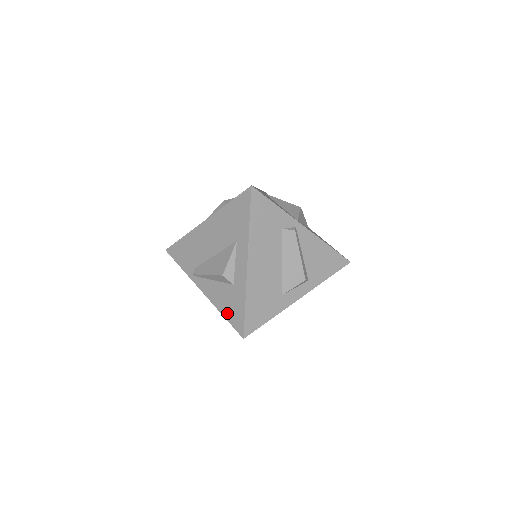
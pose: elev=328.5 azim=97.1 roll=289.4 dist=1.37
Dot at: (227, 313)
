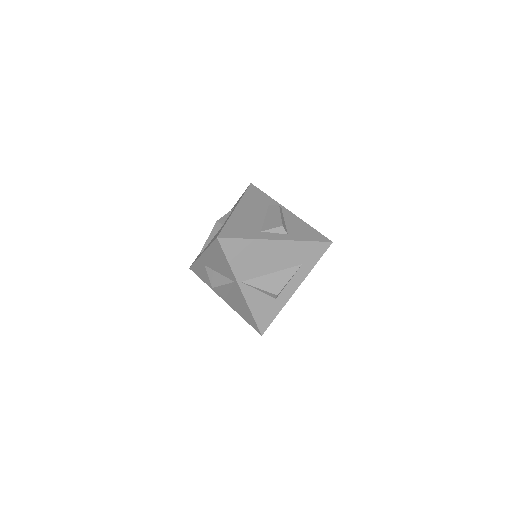
Dot at: (212, 241)
